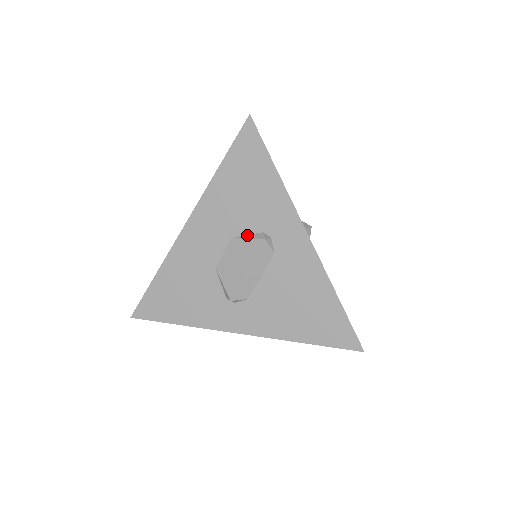
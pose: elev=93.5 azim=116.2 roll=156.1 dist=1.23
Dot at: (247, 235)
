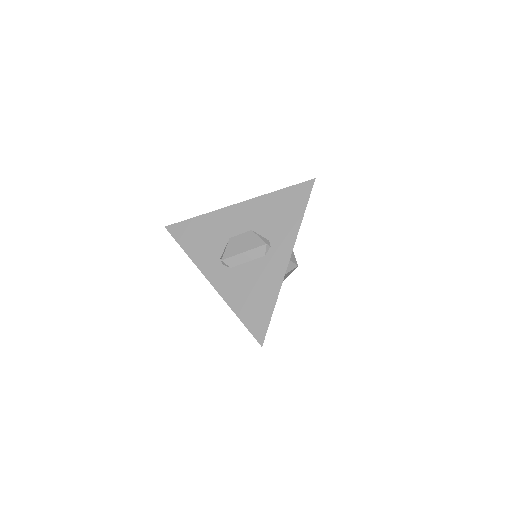
Dot at: (260, 235)
